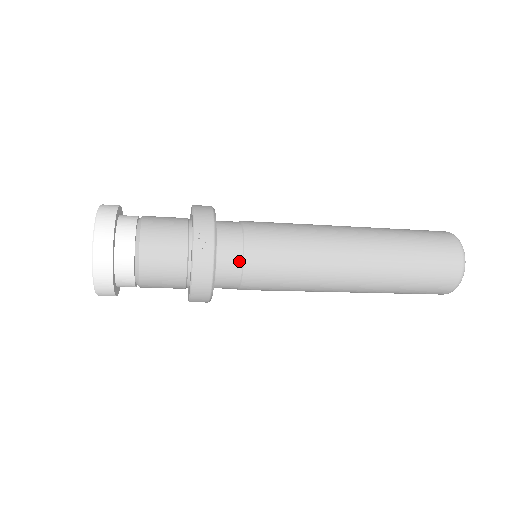
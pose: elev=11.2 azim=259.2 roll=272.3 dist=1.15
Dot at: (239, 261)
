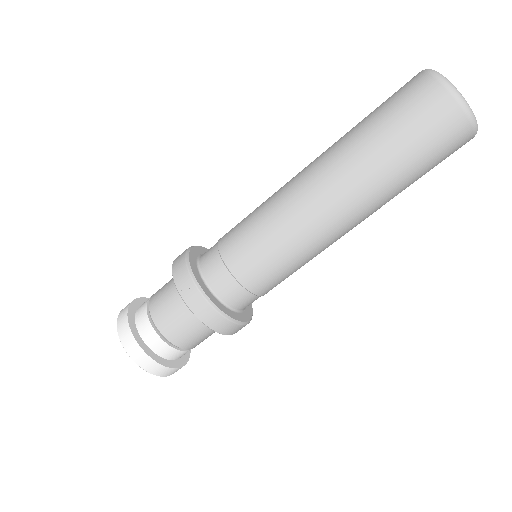
Dot at: (233, 281)
